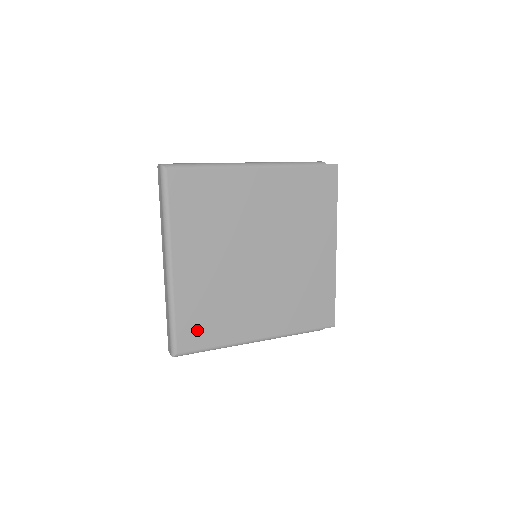
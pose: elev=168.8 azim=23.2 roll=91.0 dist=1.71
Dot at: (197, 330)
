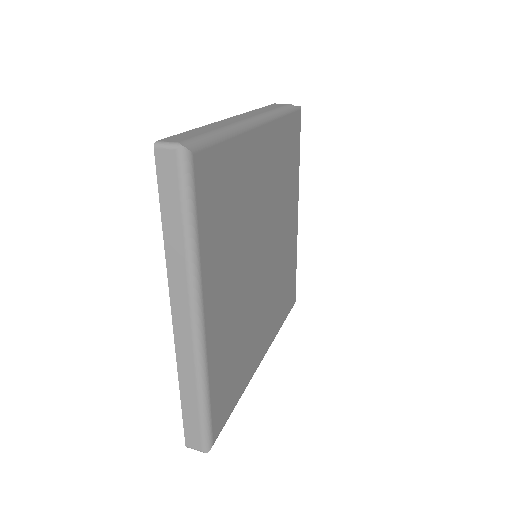
Dot at: (226, 395)
